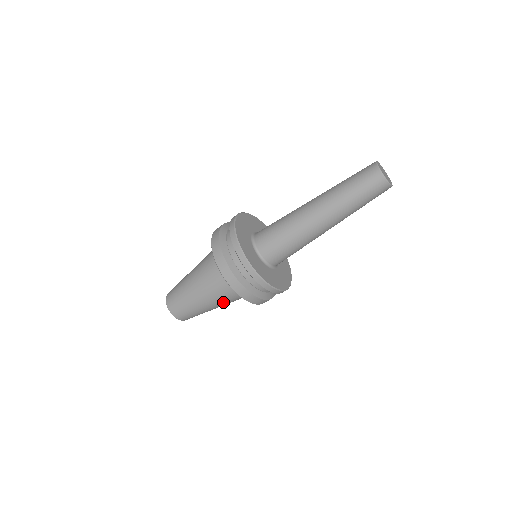
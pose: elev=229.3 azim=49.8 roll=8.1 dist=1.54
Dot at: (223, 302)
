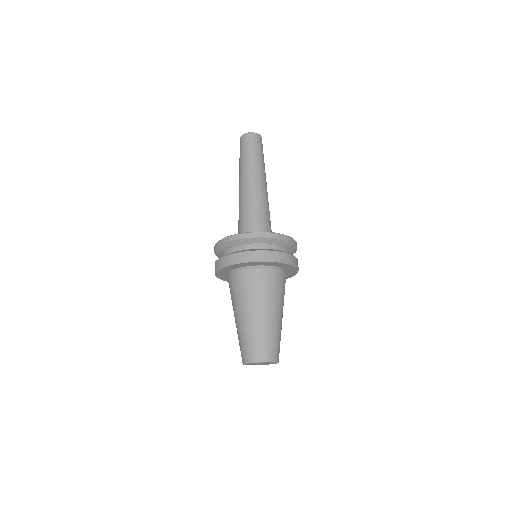
Dot at: (282, 300)
